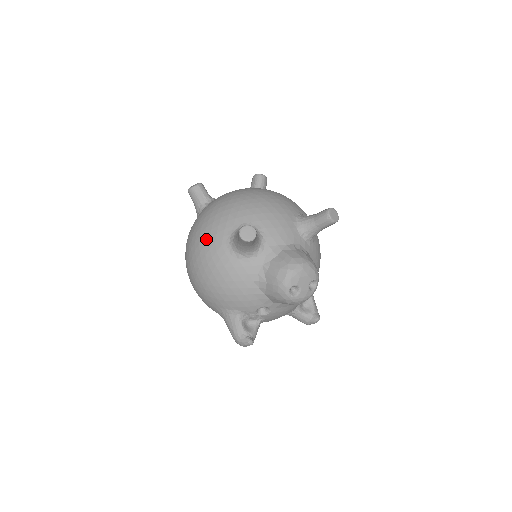
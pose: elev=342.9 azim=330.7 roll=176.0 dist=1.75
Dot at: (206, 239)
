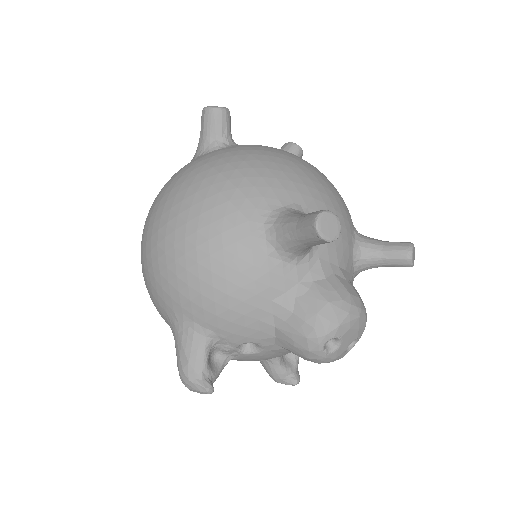
Dot at: (223, 198)
